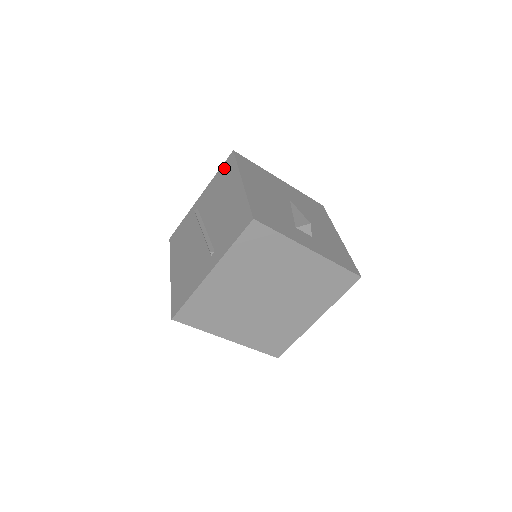
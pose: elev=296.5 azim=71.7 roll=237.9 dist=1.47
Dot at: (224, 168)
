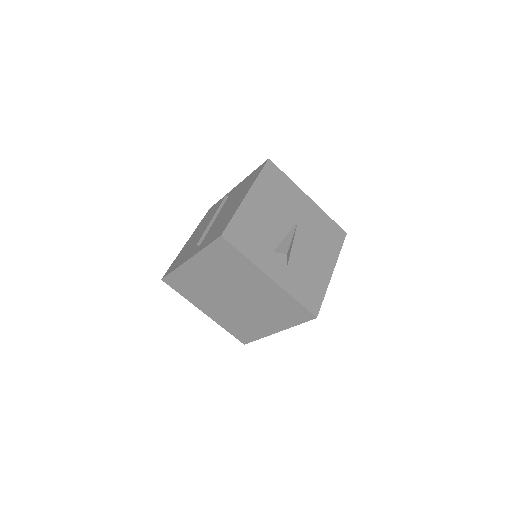
Dot at: (256, 171)
